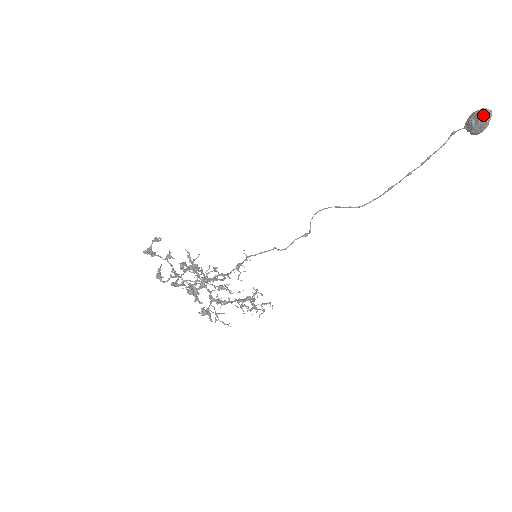
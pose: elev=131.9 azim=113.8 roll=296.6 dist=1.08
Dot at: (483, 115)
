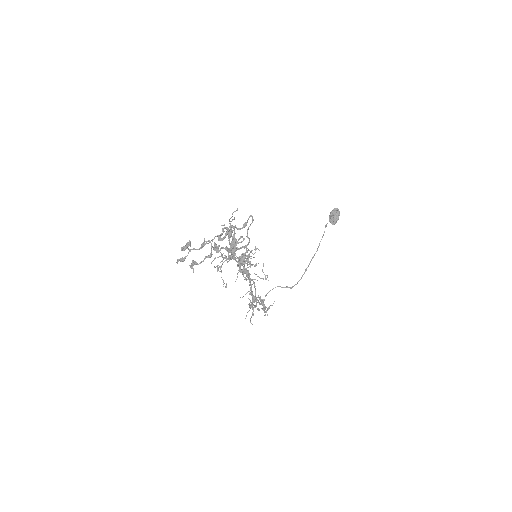
Dot at: (335, 210)
